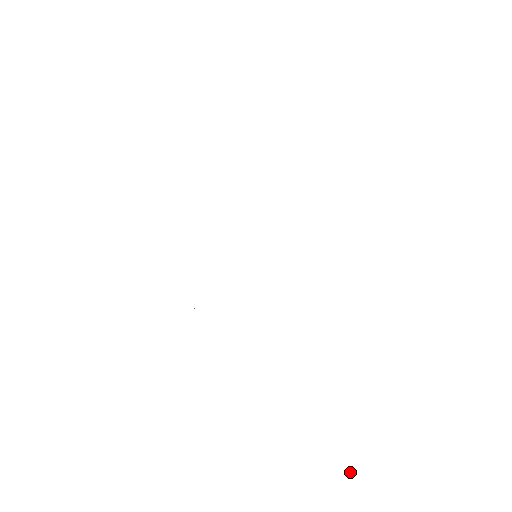
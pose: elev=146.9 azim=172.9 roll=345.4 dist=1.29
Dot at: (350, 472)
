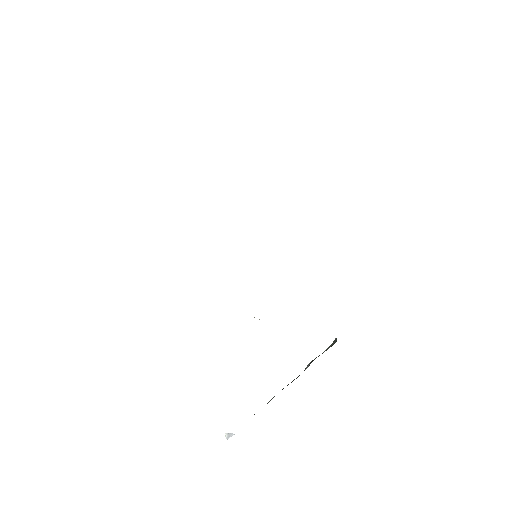
Dot at: occluded
